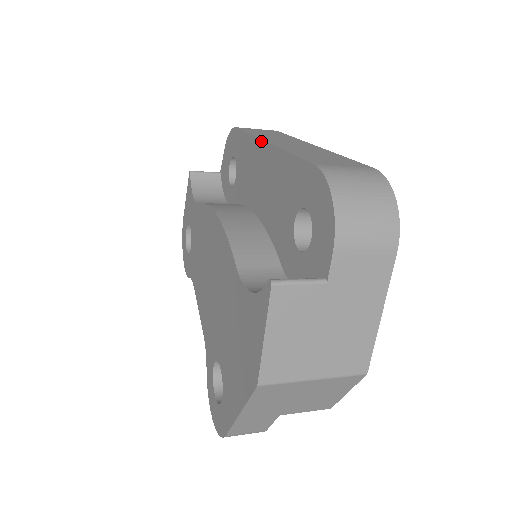
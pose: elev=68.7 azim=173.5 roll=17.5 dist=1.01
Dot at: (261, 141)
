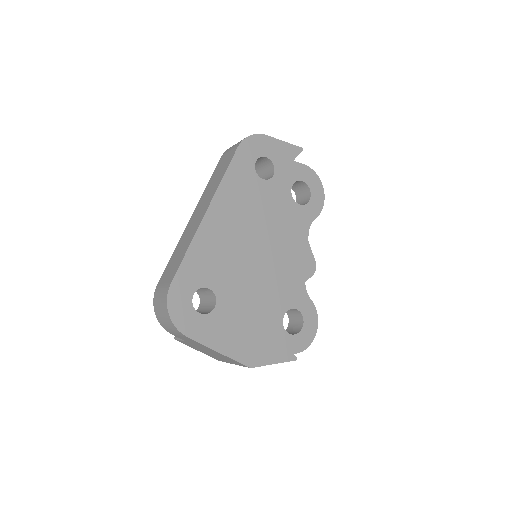
Dot at: occluded
